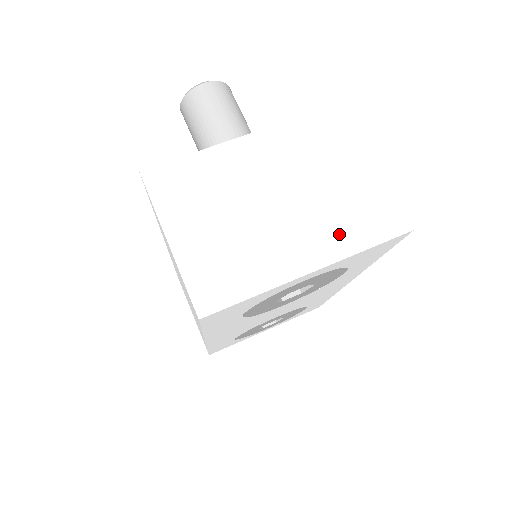
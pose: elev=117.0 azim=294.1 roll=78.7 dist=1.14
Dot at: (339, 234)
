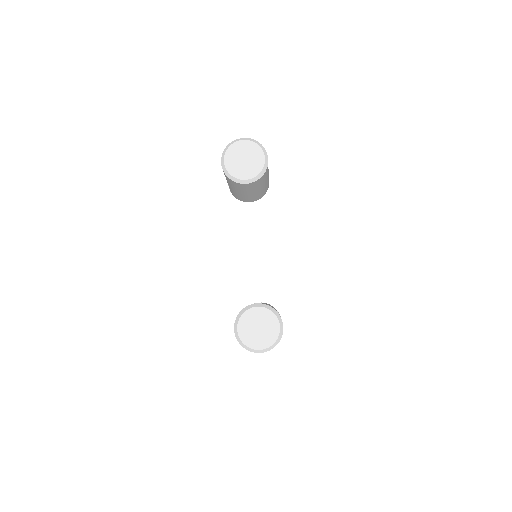
Dot at: occluded
